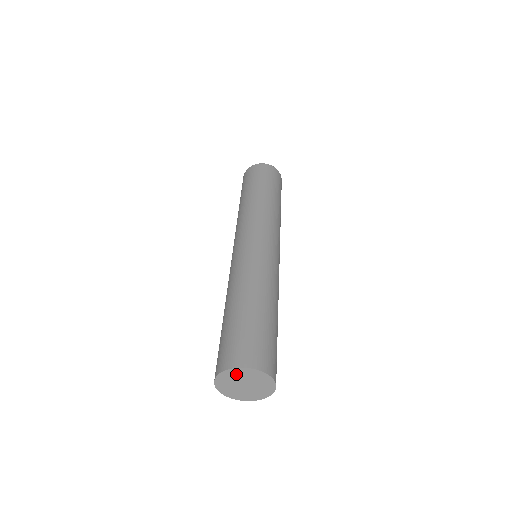
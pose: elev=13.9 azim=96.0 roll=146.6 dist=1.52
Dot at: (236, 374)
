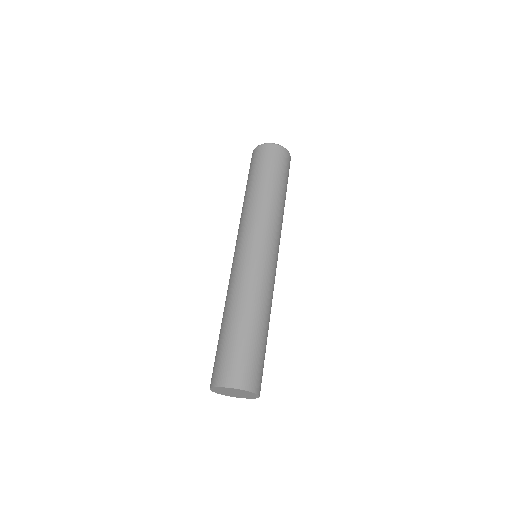
Dot at: (242, 391)
